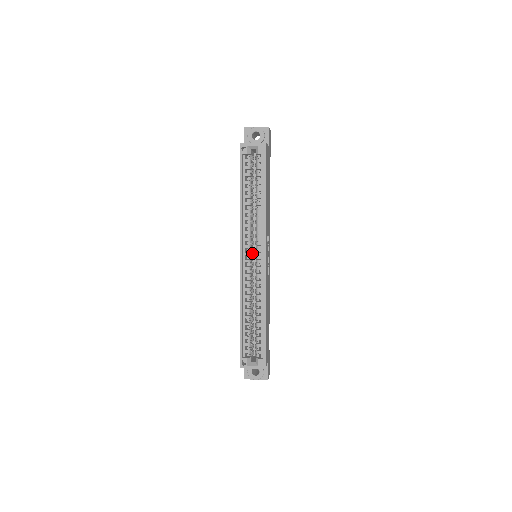
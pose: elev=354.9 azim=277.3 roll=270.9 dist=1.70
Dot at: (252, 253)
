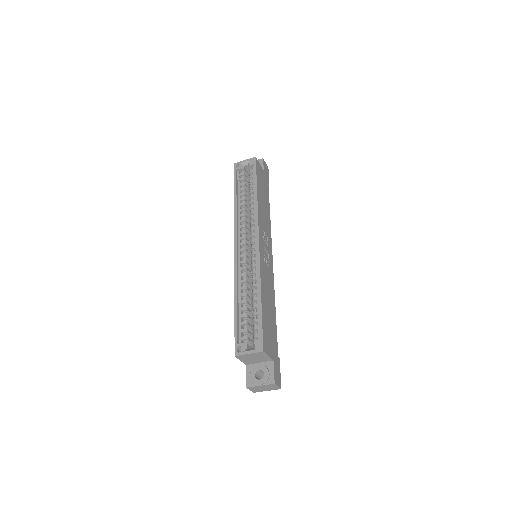
Dot at: occluded
